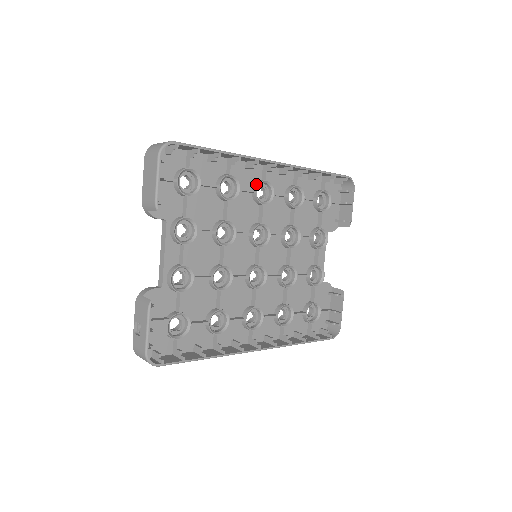
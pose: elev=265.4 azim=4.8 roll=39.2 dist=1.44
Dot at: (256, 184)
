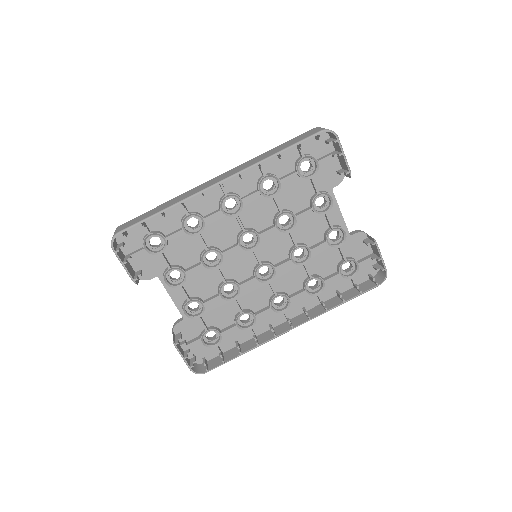
Dot at: (219, 203)
